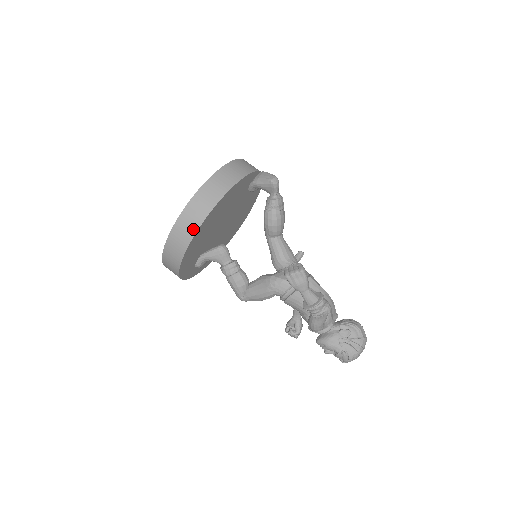
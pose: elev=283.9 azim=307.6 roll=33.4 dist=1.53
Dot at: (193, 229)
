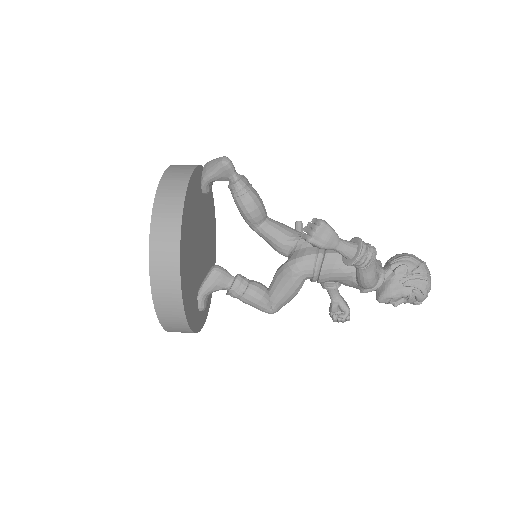
Dot at: (174, 258)
